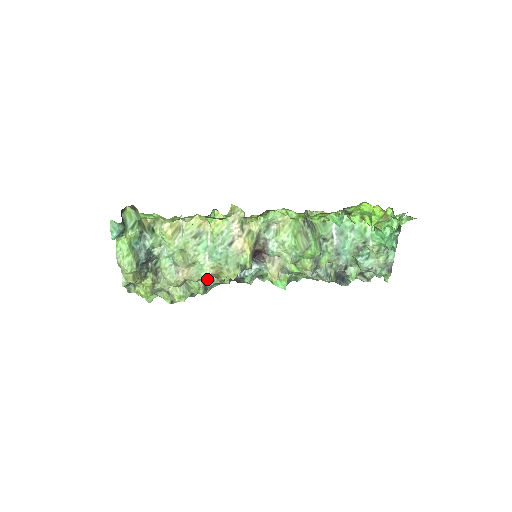
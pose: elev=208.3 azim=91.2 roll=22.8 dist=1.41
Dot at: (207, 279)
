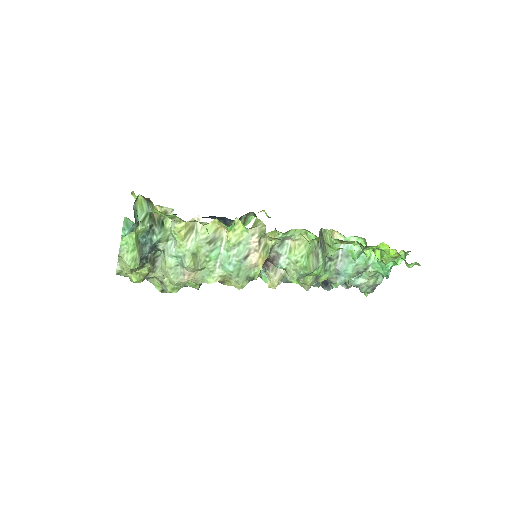
Dot at: occluded
